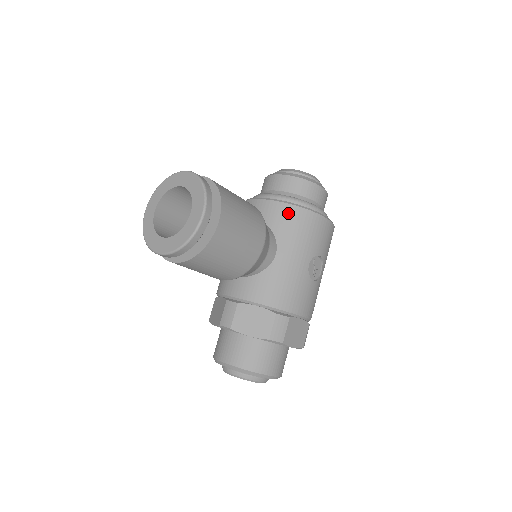
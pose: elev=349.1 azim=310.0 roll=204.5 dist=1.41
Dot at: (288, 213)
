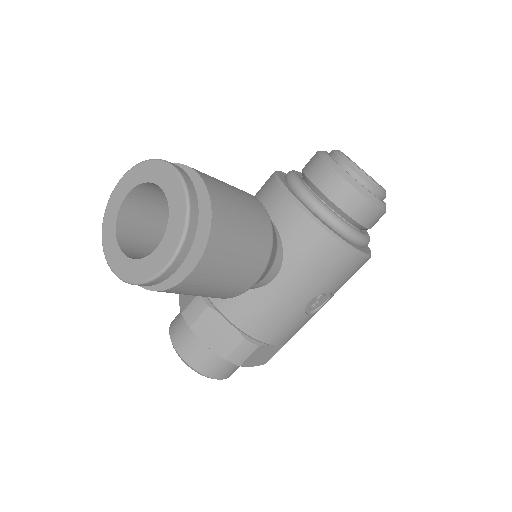
Dot at: (314, 237)
